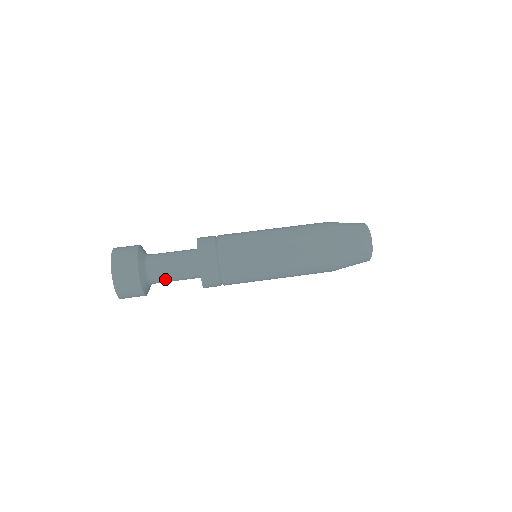
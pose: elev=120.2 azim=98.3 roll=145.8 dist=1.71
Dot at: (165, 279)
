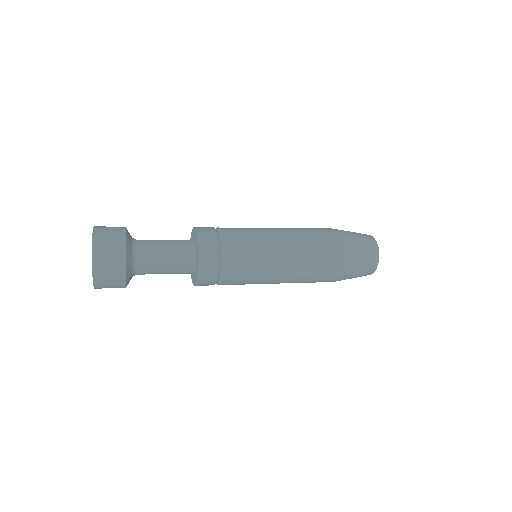
Dot at: (153, 269)
